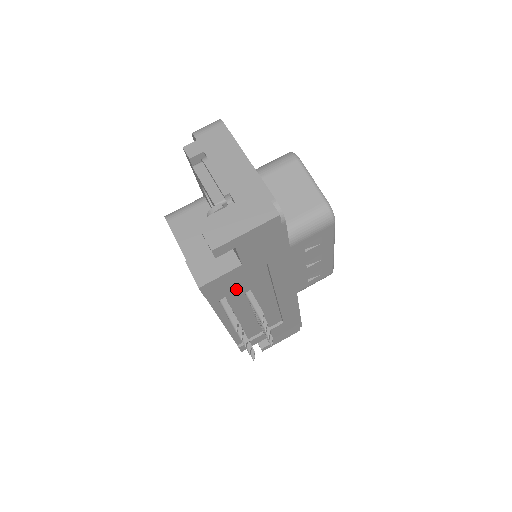
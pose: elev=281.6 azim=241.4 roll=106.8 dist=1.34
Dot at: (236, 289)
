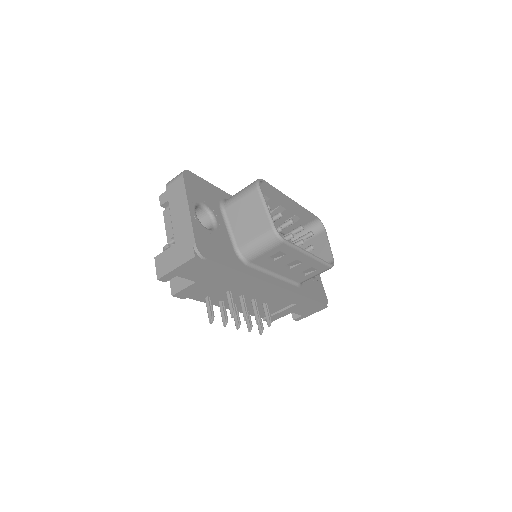
Dot at: (213, 292)
